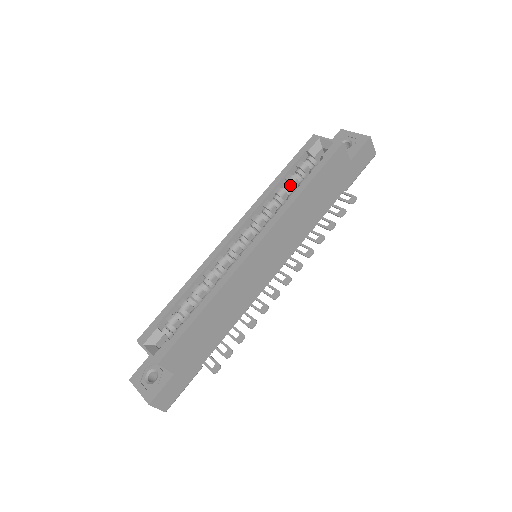
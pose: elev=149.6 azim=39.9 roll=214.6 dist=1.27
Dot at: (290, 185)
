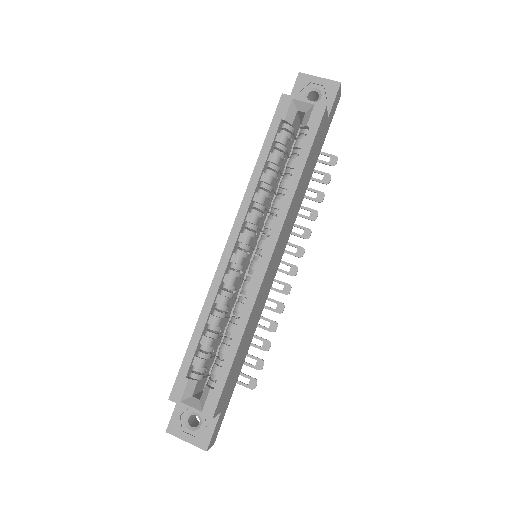
Dot at: (275, 166)
